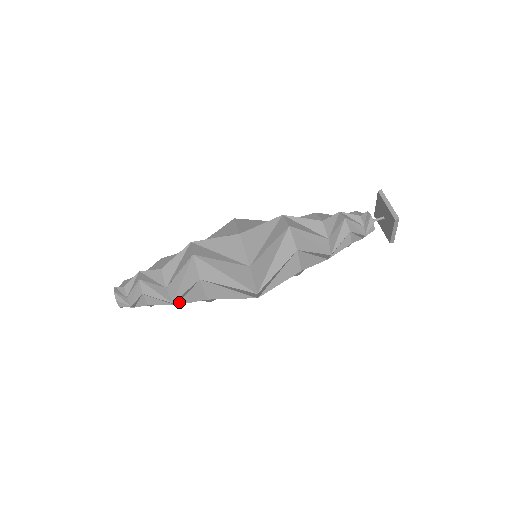
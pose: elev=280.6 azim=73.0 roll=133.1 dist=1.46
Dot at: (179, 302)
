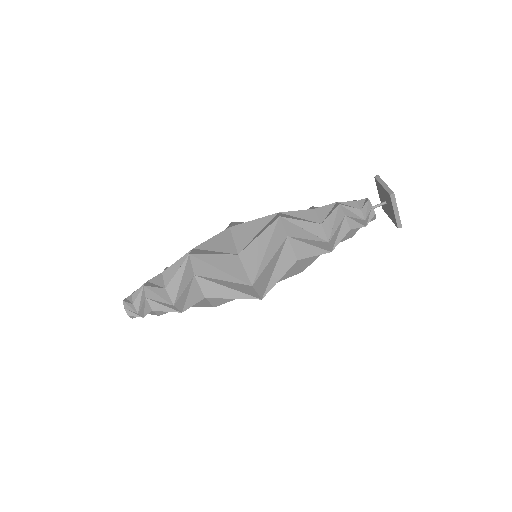
Dot at: (183, 308)
